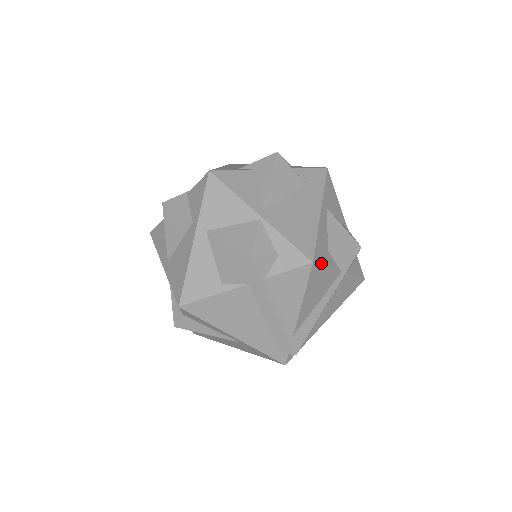
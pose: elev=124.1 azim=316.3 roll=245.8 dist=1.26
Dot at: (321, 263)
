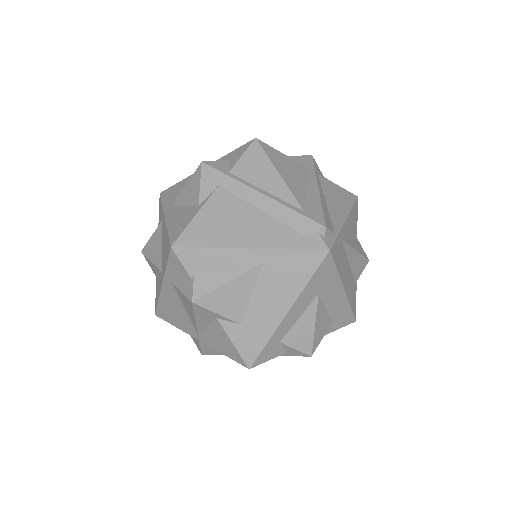
Dot at: (270, 147)
